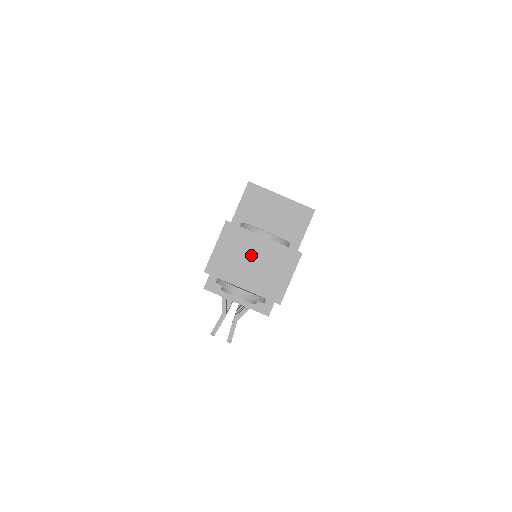
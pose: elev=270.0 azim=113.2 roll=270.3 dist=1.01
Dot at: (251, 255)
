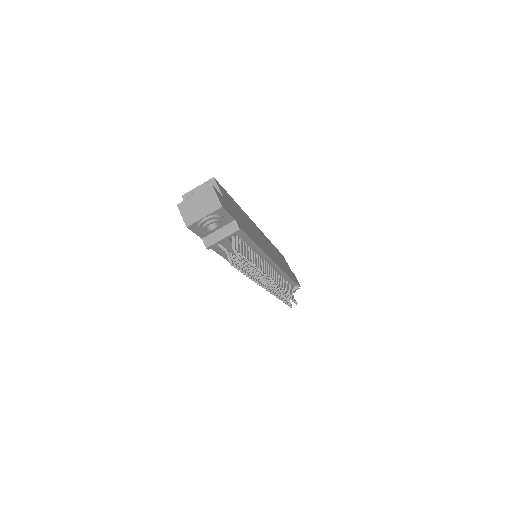
Dot at: (196, 205)
